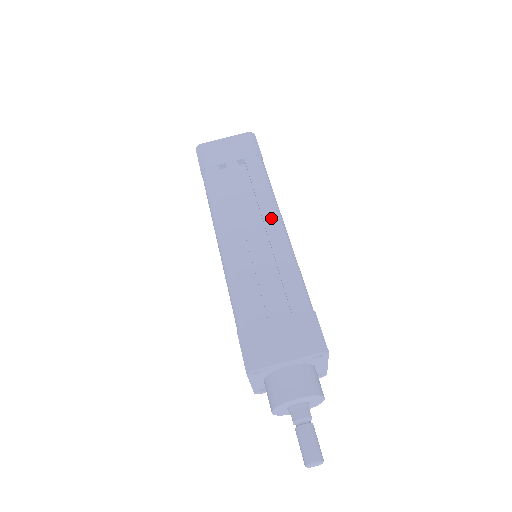
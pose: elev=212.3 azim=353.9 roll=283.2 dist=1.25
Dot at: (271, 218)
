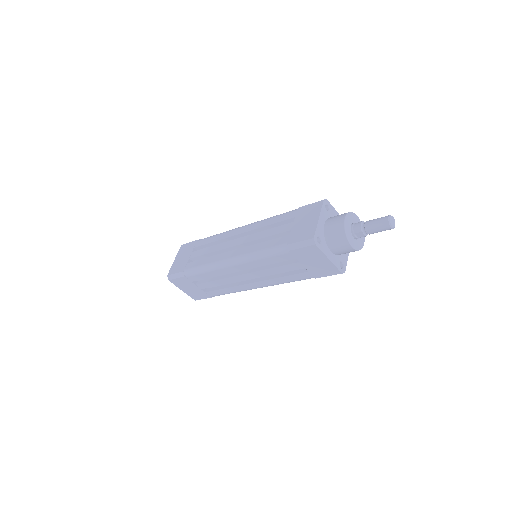
Dot at: (237, 231)
